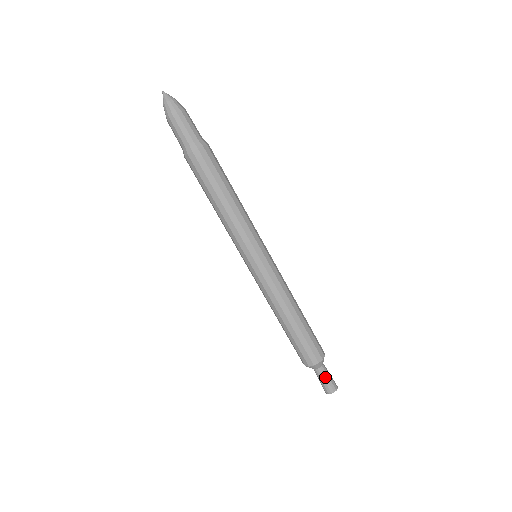
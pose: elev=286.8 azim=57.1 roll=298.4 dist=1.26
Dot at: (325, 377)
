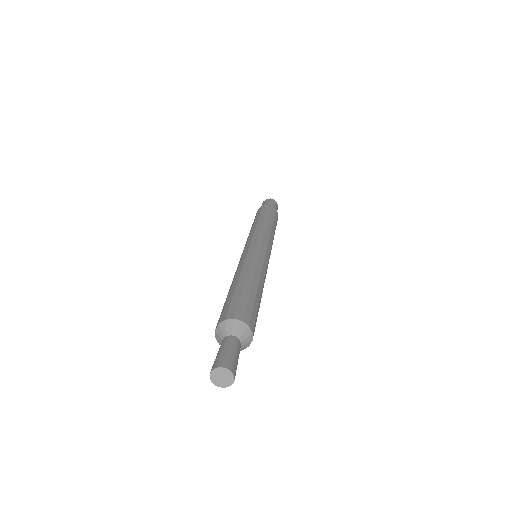
Dot at: (227, 347)
